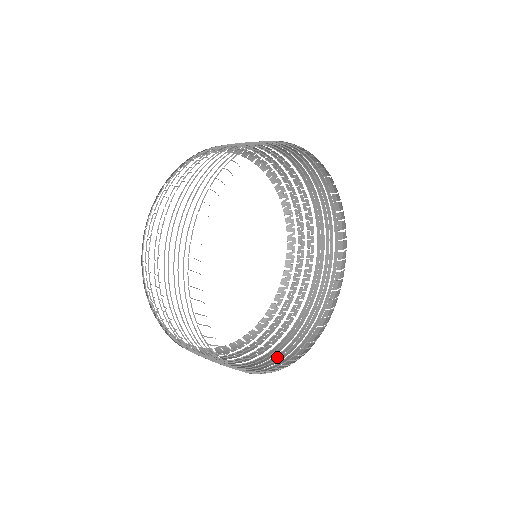
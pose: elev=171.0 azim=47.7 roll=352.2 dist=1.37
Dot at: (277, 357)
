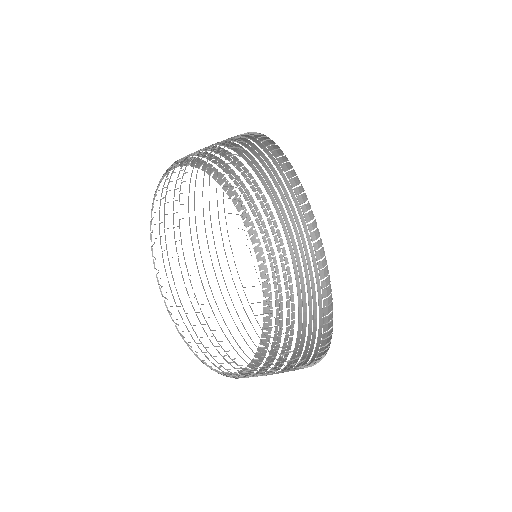
Dot at: occluded
